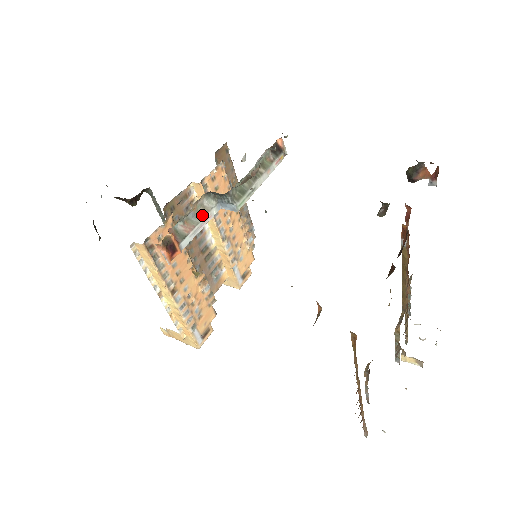
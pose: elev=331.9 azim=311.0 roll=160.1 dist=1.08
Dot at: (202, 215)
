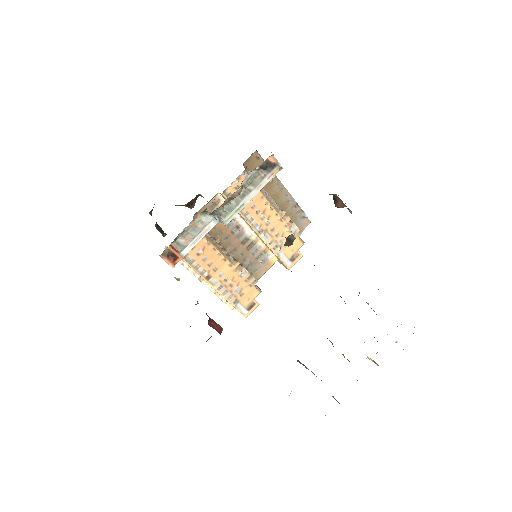
Dot at: (200, 229)
